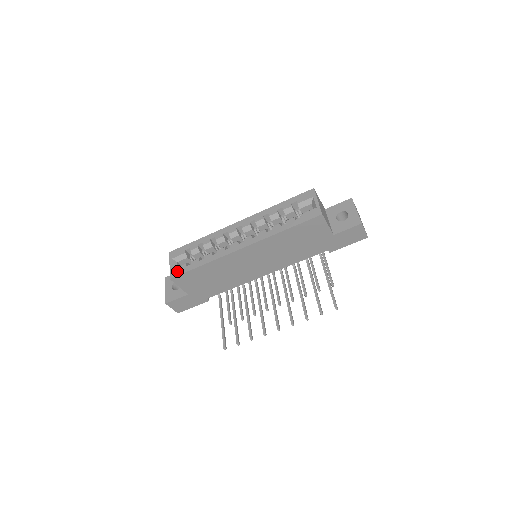
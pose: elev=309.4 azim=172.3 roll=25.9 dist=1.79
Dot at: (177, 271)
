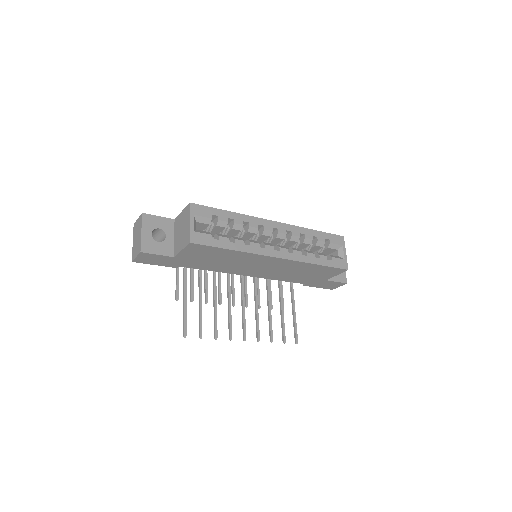
Dot at: (201, 238)
